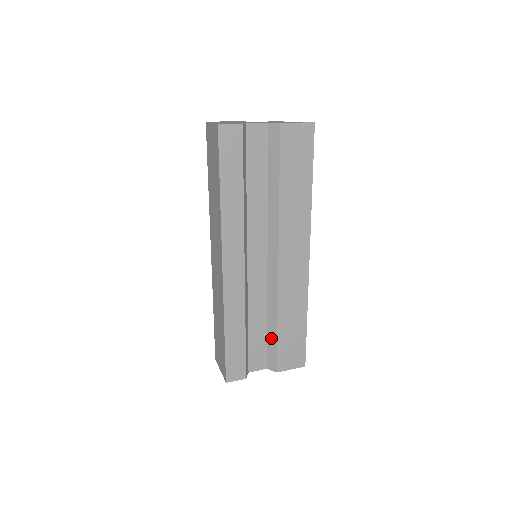
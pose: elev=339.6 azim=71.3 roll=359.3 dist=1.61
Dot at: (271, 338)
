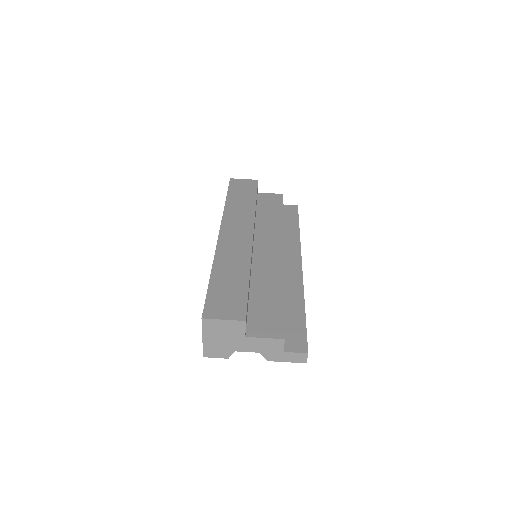
Dot at: occluded
